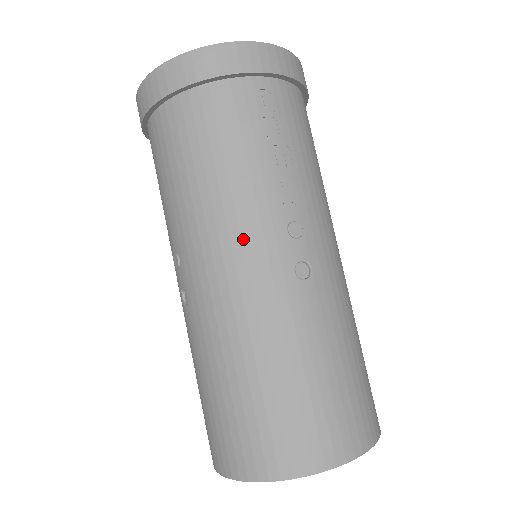
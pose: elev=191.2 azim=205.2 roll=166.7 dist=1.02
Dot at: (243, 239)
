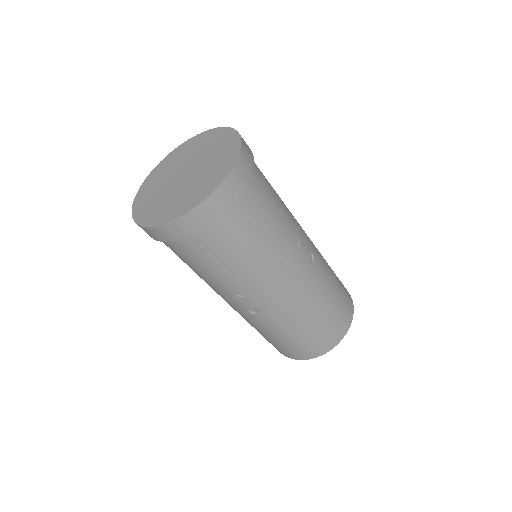
Dot at: (287, 269)
